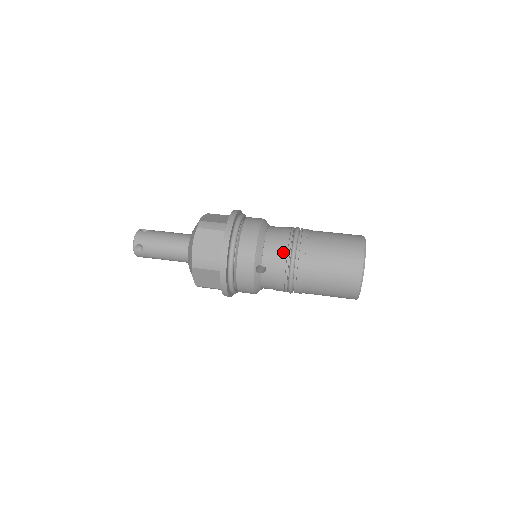
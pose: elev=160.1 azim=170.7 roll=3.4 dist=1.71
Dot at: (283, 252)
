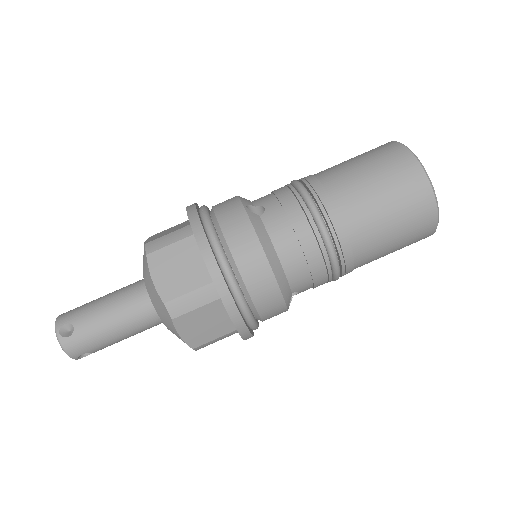
Dot at: (319, 269)
